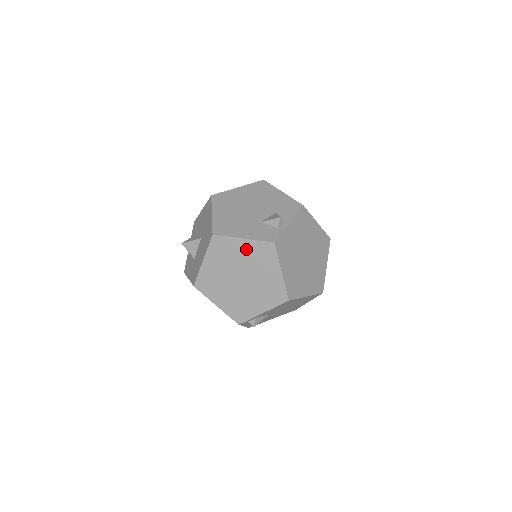
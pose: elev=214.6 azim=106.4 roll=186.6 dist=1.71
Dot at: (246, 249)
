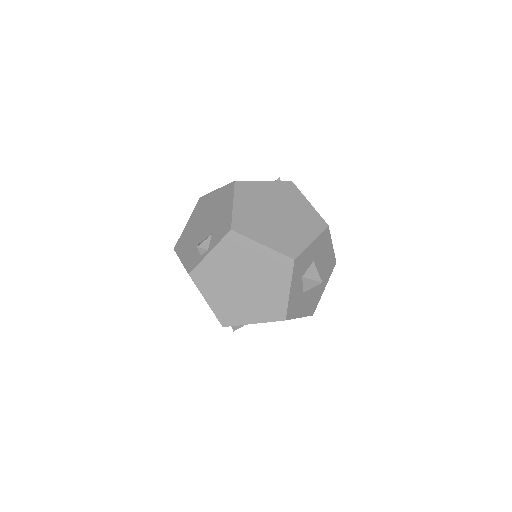
Dot at: occluded
